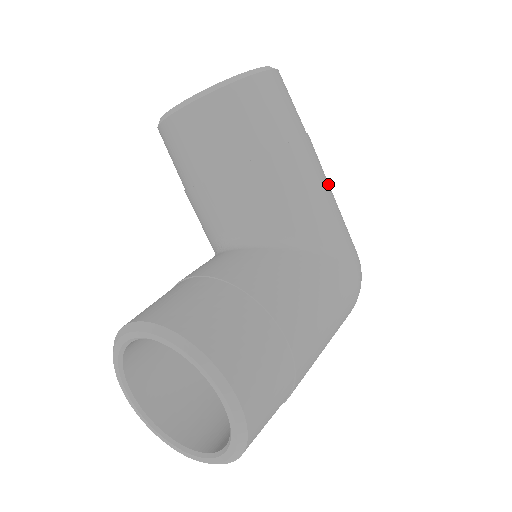
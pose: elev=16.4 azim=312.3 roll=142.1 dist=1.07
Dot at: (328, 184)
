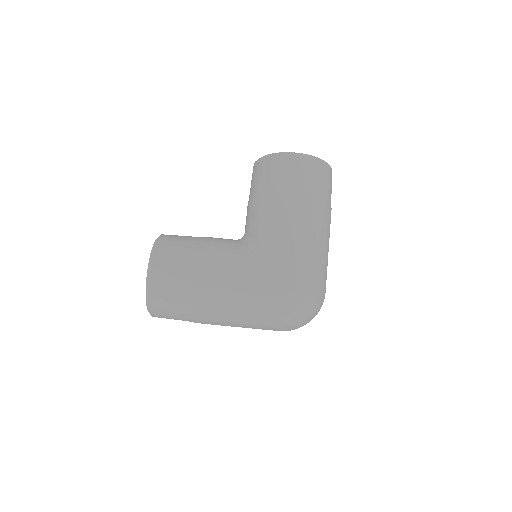
Dot at: (308, 233)
